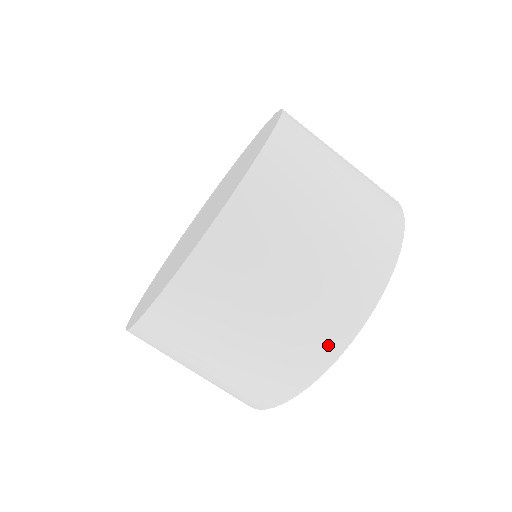
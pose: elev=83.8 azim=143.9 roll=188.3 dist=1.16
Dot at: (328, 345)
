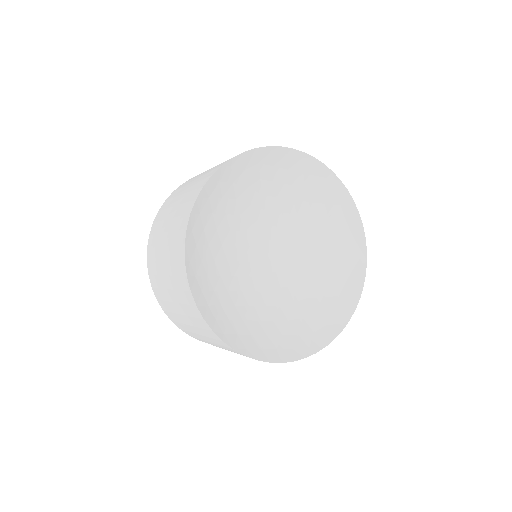
Dot at: occluded
